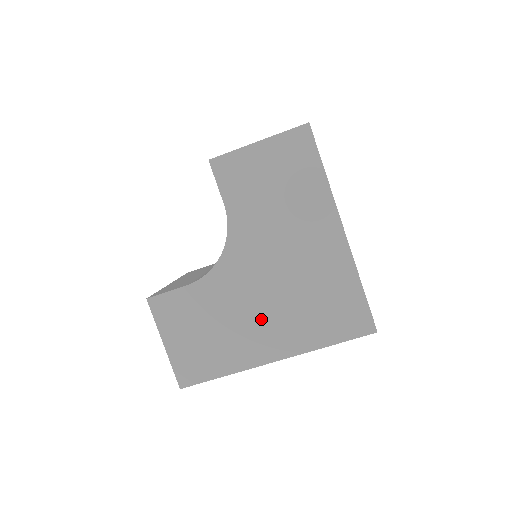
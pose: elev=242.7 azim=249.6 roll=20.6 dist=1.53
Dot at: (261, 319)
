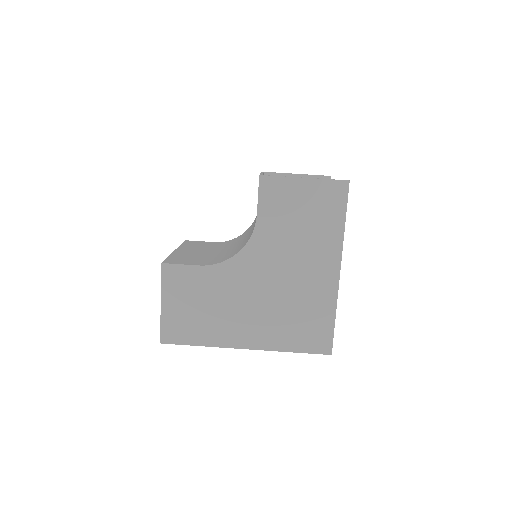
Dot at: (248, 313)
